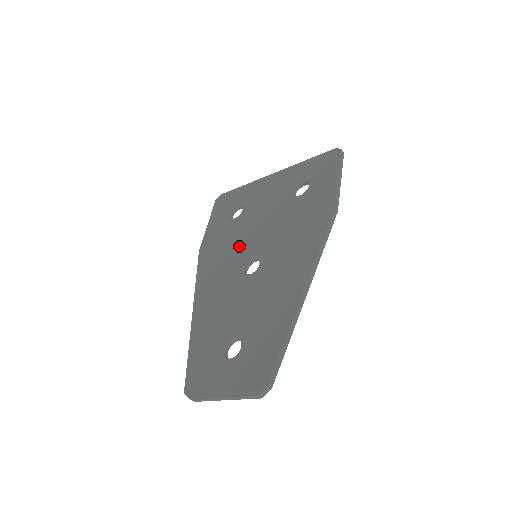
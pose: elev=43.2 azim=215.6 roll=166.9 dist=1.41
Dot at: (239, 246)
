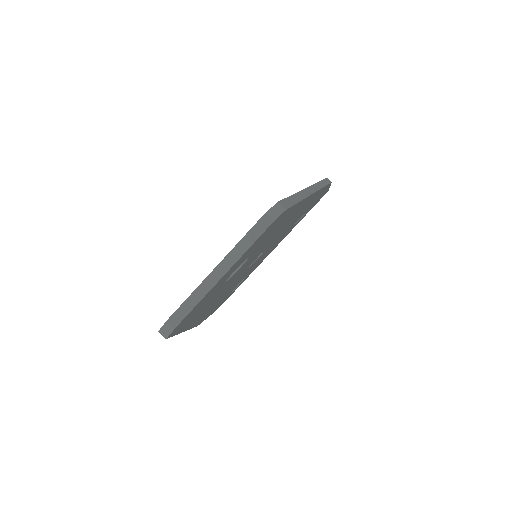
Dot at: occluded
